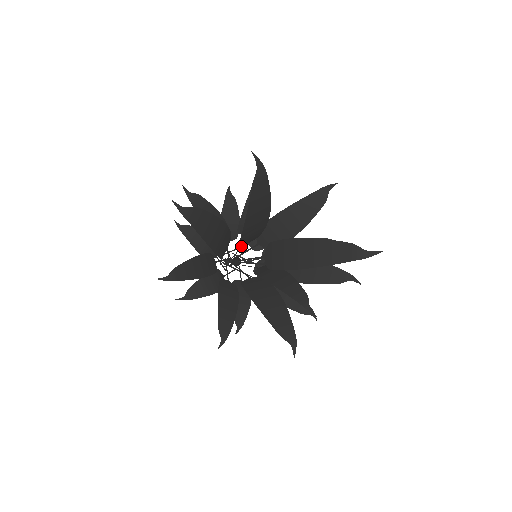
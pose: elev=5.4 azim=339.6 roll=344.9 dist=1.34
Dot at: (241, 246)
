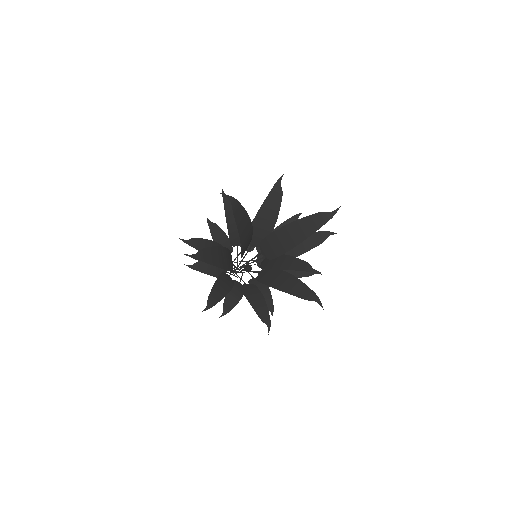
Dot at: (242, 256)
